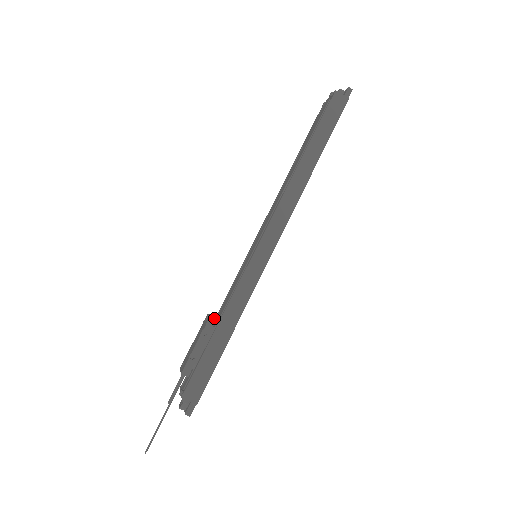
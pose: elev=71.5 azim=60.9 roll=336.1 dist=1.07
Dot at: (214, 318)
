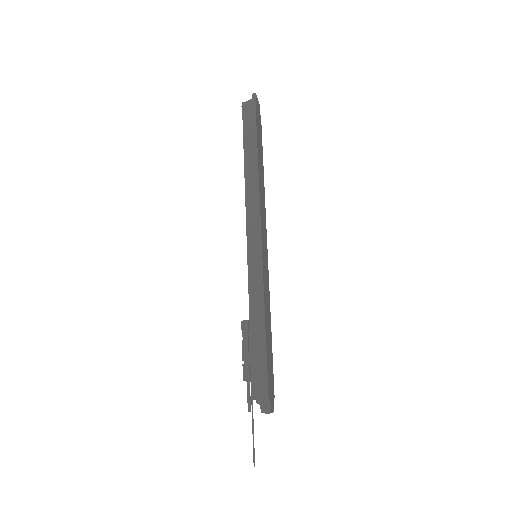
Dot at: (245, 321)
